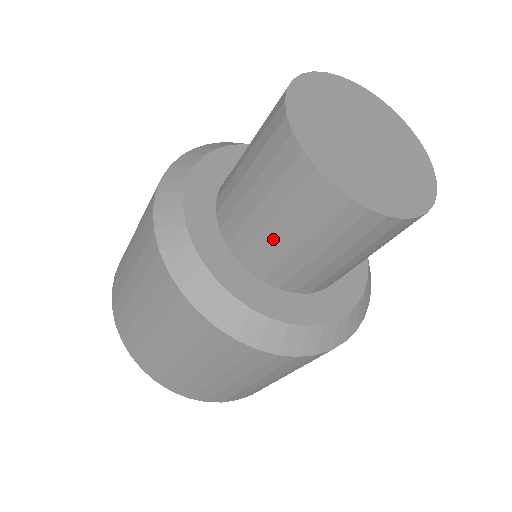
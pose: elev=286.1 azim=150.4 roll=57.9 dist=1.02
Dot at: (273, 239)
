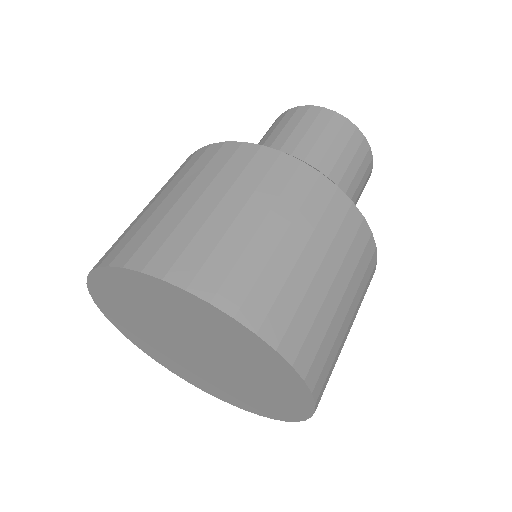
Dot at: (307, 149)
